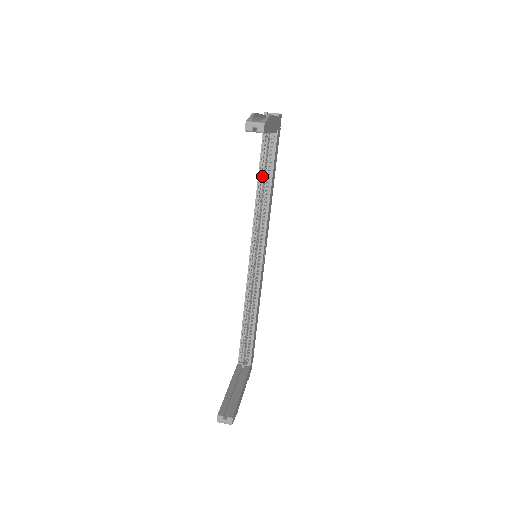
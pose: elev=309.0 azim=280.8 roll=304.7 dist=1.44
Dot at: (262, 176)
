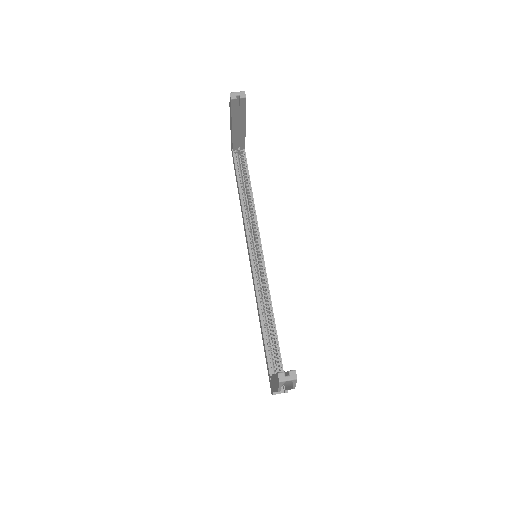
Dot at: (242, 187)
